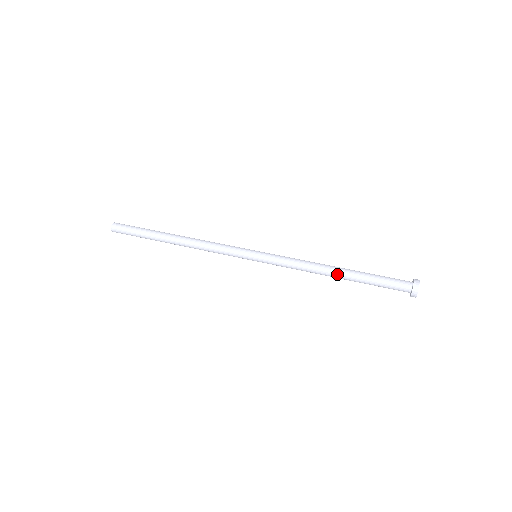
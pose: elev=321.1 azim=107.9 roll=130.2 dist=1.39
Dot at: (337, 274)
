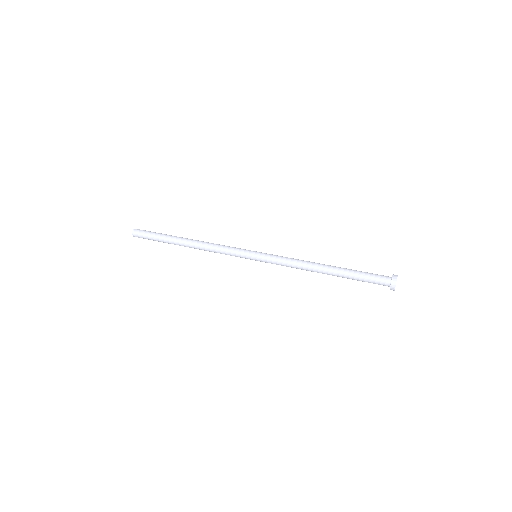
Dot at: (326, 272)
